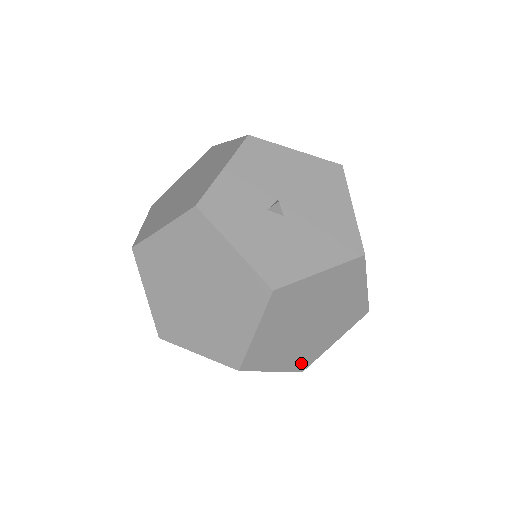
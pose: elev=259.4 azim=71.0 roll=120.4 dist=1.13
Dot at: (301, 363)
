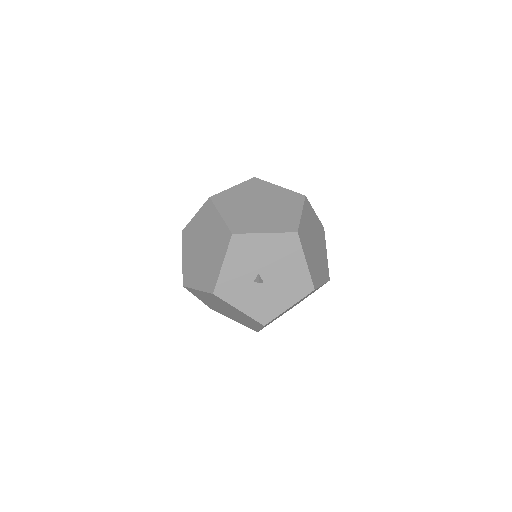
Dot at: occluded
